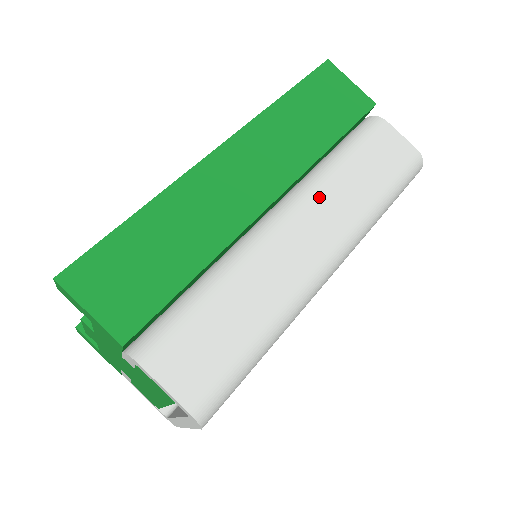
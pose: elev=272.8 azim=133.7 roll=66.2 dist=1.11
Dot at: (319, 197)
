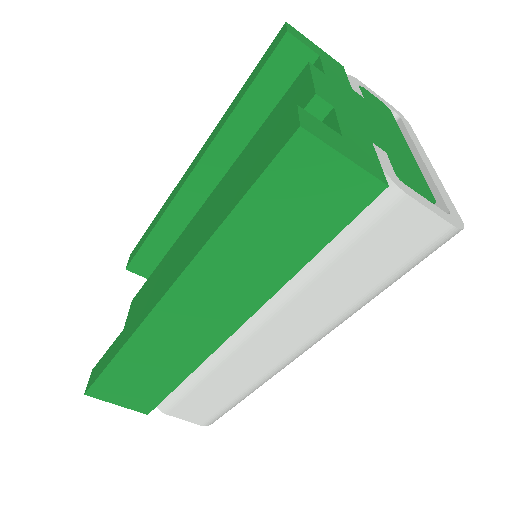
Dot at: (290, 309)
